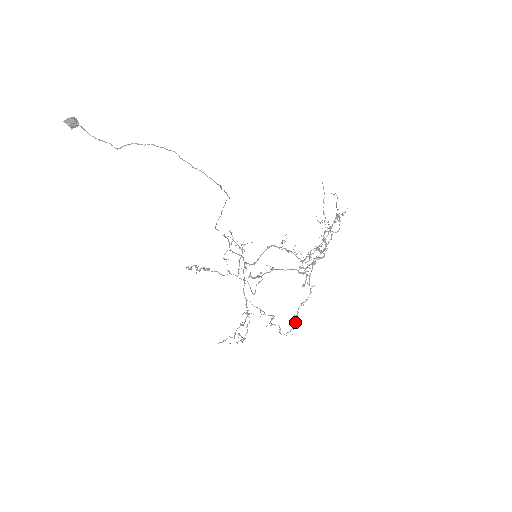
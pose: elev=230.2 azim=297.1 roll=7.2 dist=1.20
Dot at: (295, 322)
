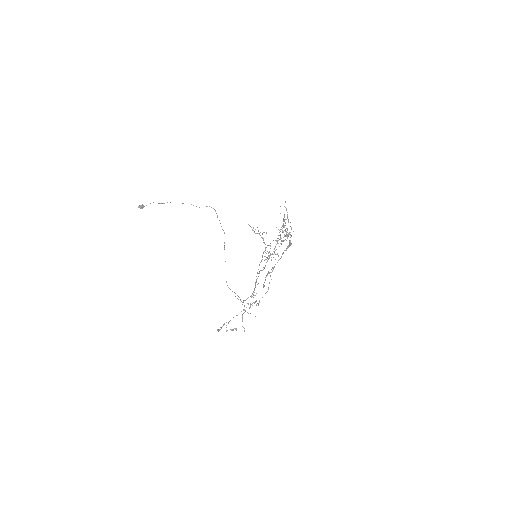
Dot at: (287, 214)
